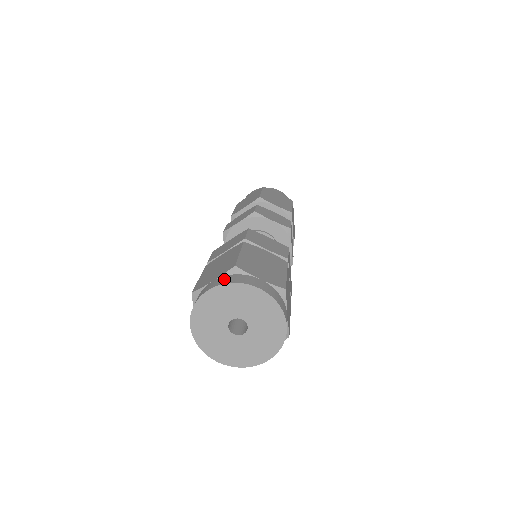
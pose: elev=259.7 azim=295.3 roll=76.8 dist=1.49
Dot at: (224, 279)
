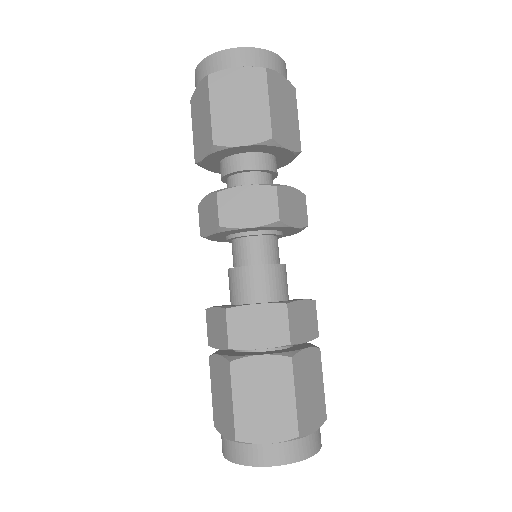
Dot at: (233, 451)
